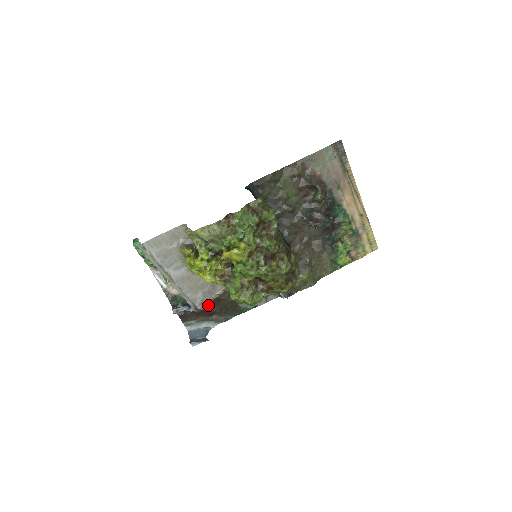
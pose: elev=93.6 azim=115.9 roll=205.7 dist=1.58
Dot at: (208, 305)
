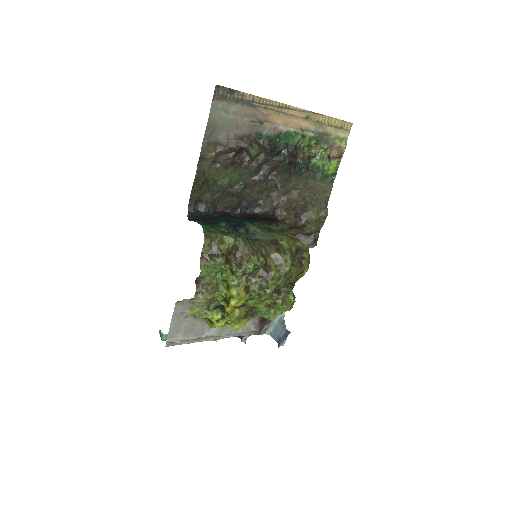
Dot at: occluded
